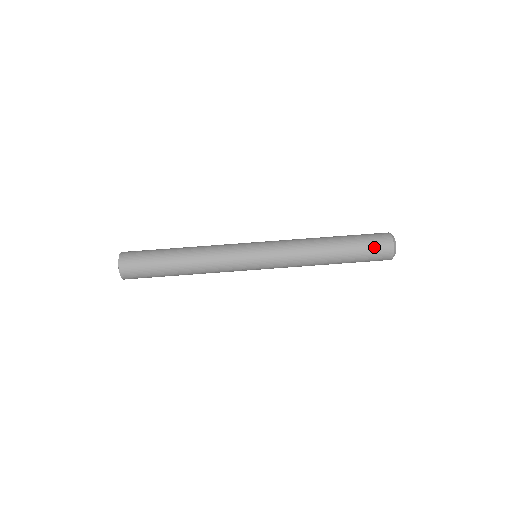
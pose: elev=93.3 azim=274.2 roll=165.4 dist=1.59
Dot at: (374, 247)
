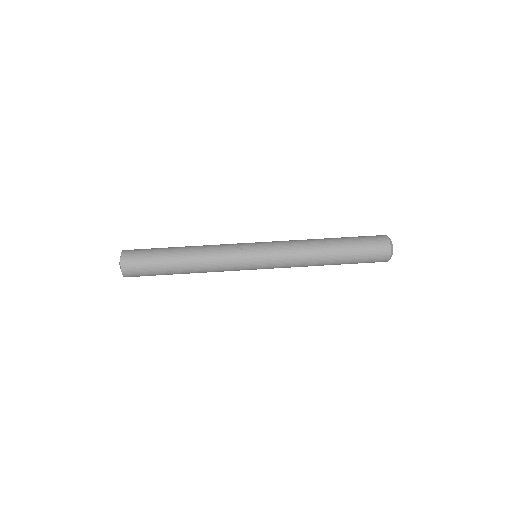
Dot at: (371, 254)
